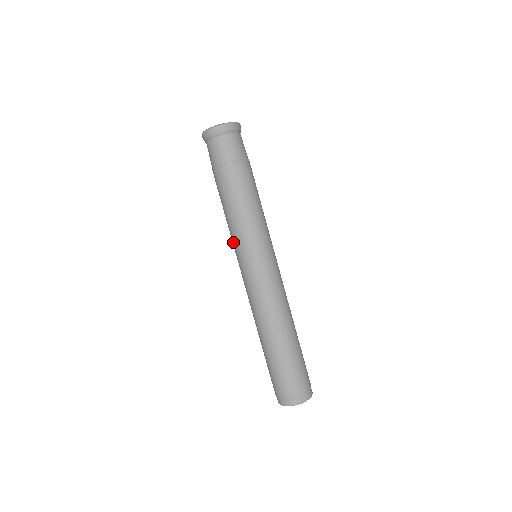
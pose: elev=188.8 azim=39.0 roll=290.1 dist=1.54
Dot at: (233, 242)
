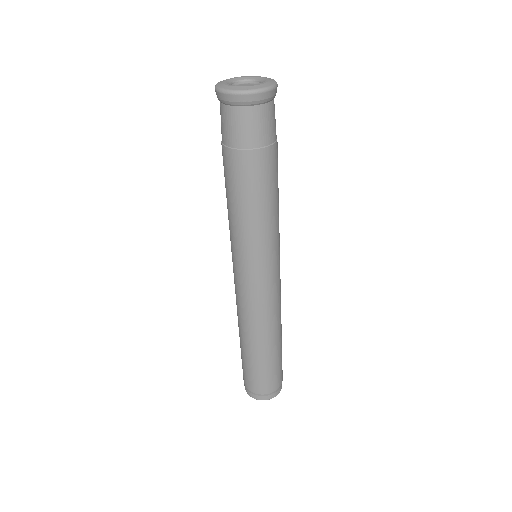
Dot at: (244, 247)
